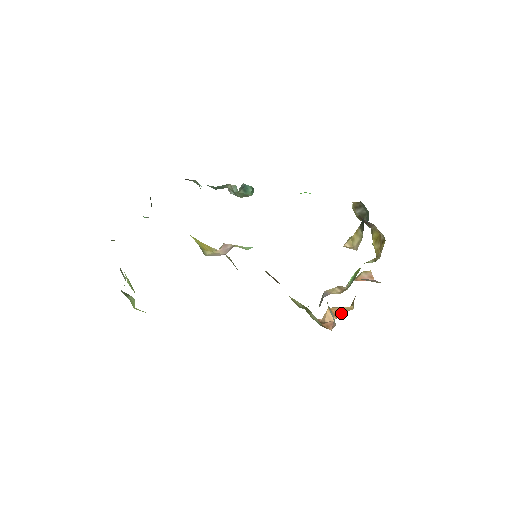
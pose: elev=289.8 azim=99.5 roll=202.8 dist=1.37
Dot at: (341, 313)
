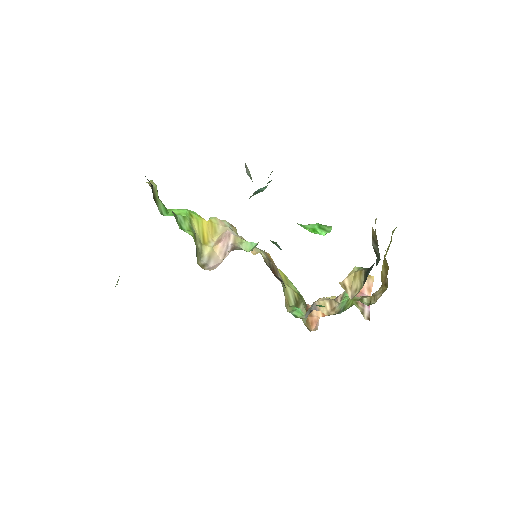
Dot at: occluded
